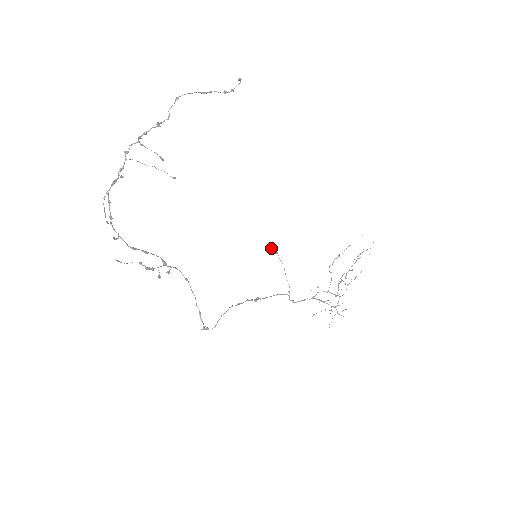
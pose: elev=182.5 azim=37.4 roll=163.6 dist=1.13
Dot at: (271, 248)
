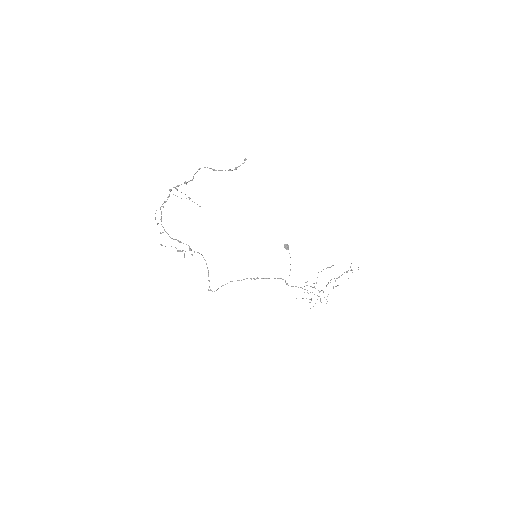
Dot at: (284, 245)
